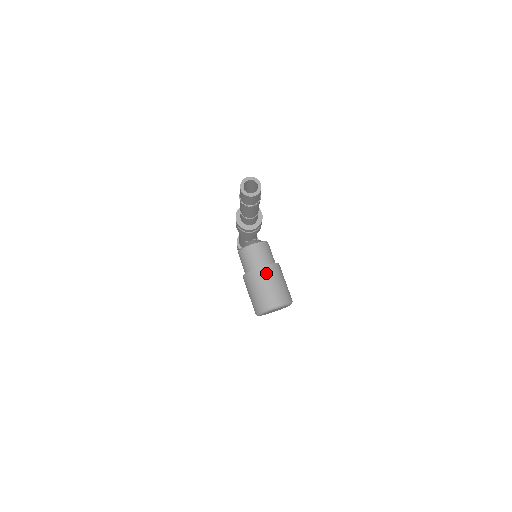
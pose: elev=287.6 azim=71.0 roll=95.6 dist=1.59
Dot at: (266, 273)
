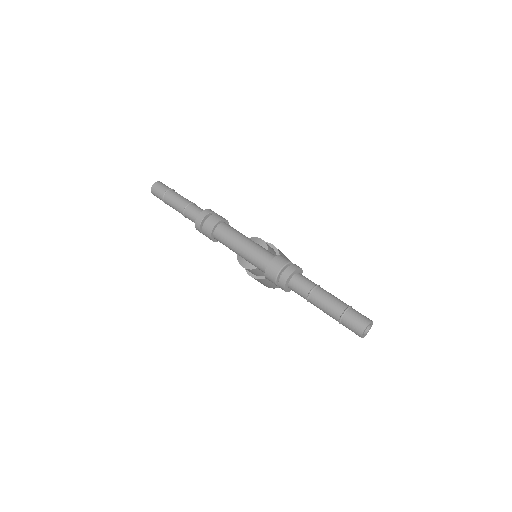
Dot at: occluded
